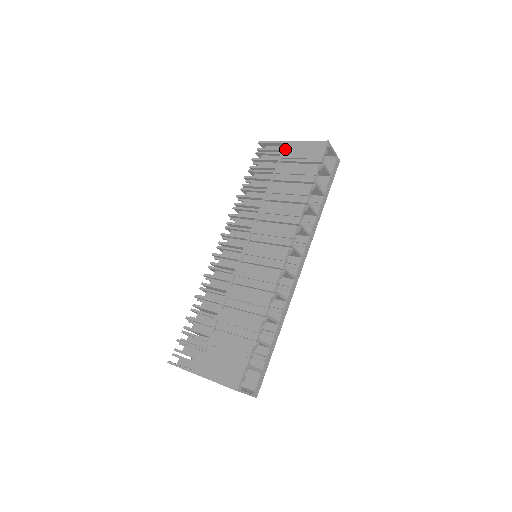
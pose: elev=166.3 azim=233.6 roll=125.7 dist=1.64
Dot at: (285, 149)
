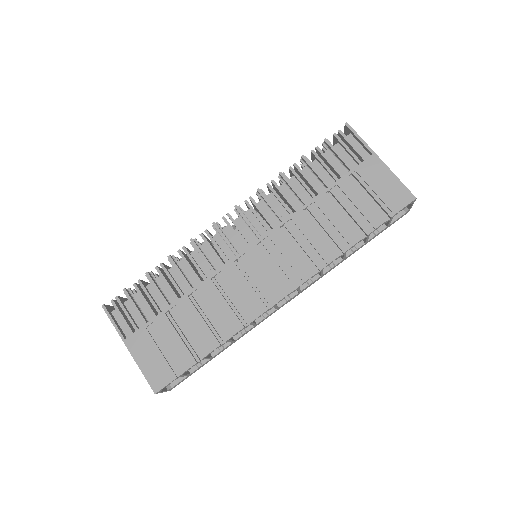
Dot at: (367, 163)
